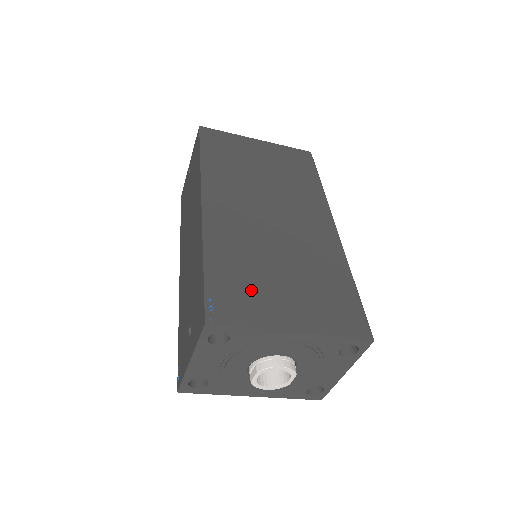
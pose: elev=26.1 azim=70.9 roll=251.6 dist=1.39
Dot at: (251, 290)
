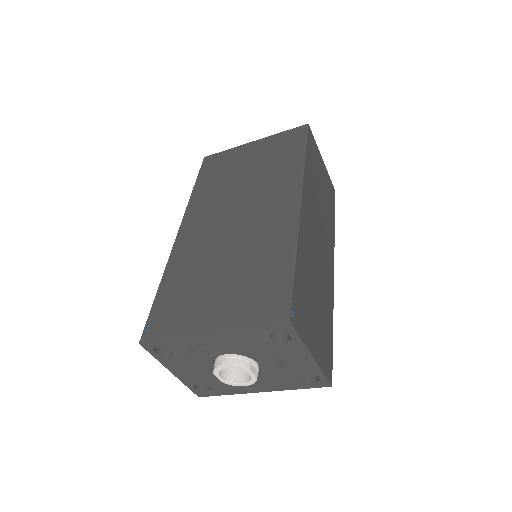
Dot at: (185, 302)
